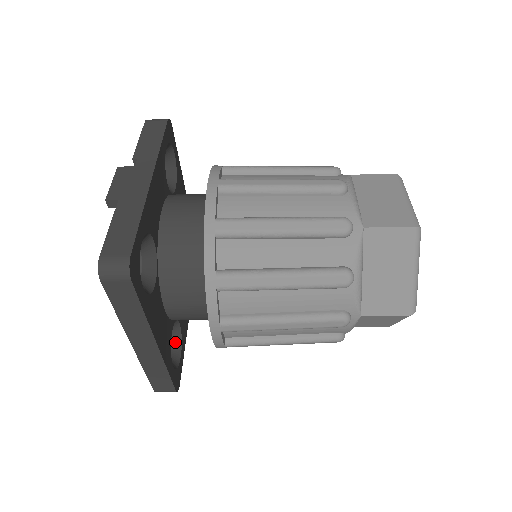
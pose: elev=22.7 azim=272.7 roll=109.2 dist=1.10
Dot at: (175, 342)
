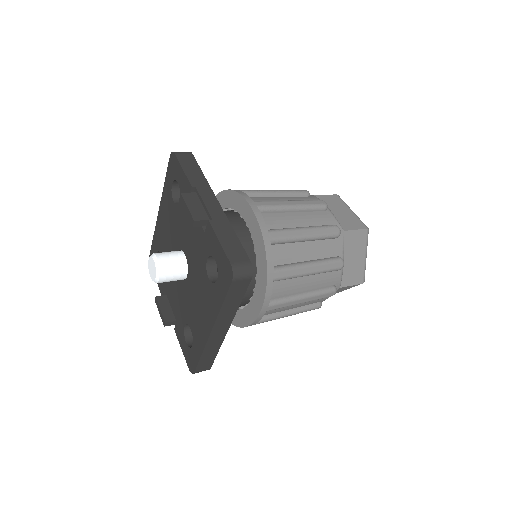
Dot at: occluded
